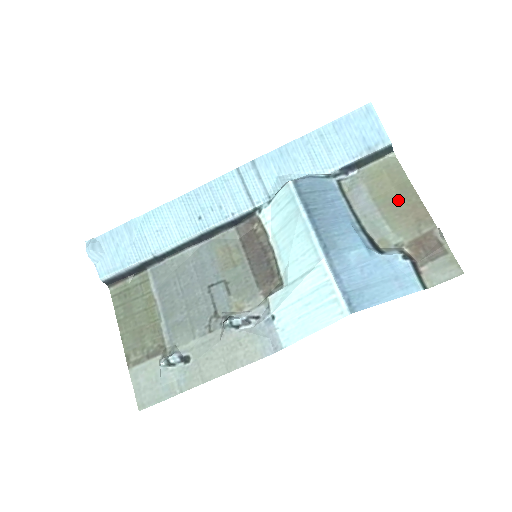
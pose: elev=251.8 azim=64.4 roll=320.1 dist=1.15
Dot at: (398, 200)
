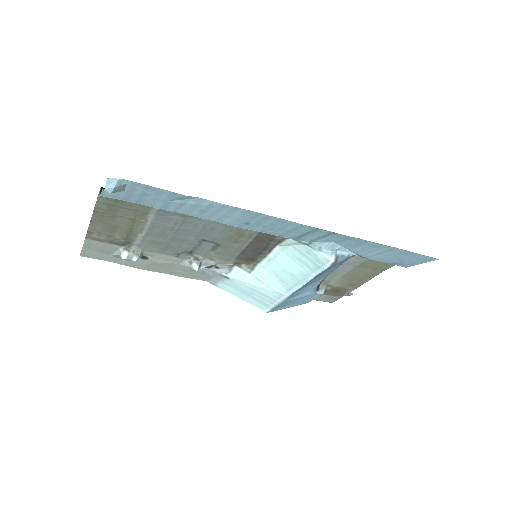
Dot at: (362, 275)
